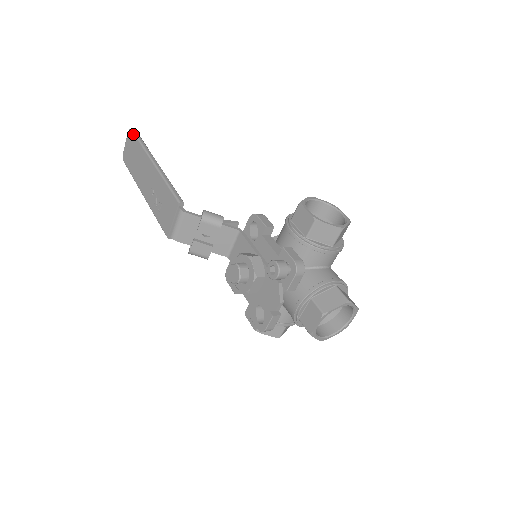
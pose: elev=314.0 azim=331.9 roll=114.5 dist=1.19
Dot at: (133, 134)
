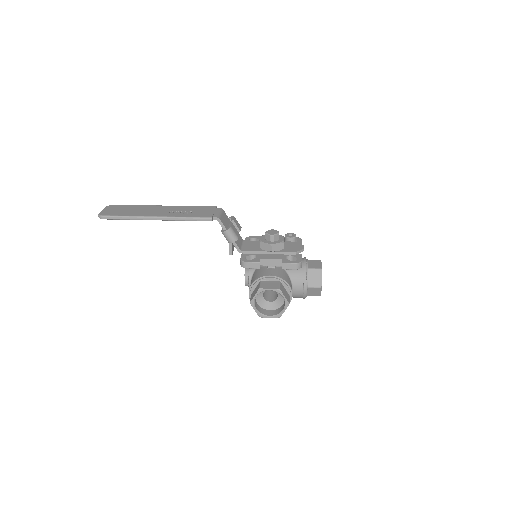
Dot at: (119, 205)
